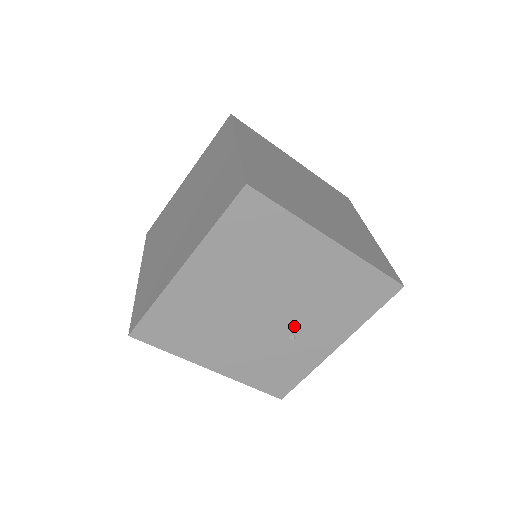
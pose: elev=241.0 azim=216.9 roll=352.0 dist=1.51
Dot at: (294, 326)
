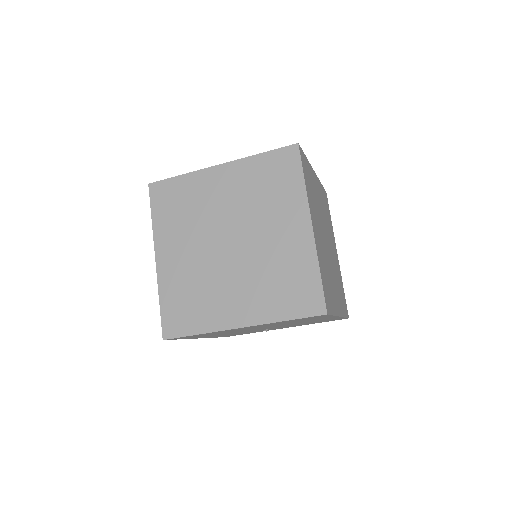
Dot at: occluded
